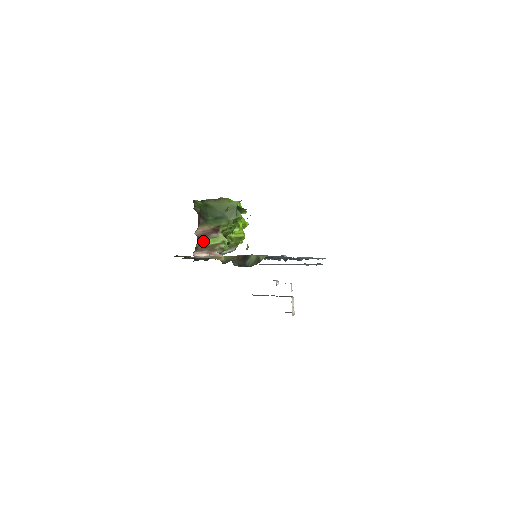
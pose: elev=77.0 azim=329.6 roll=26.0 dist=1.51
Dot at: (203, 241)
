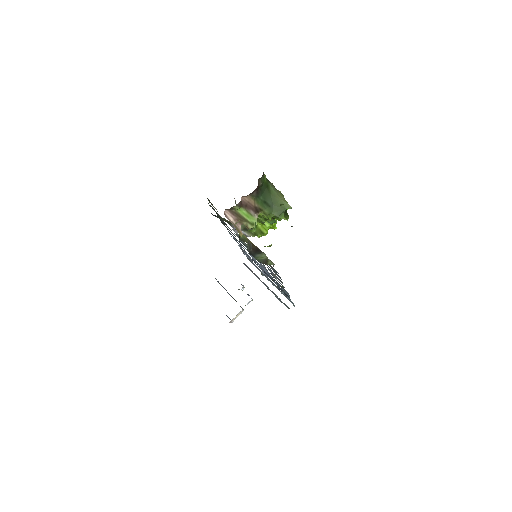
Dot at: (241, 208)
